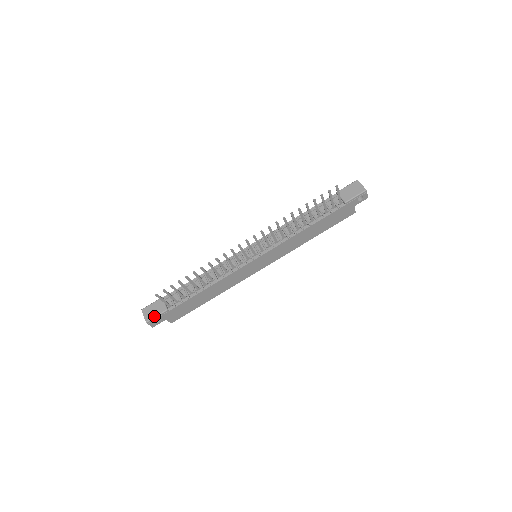
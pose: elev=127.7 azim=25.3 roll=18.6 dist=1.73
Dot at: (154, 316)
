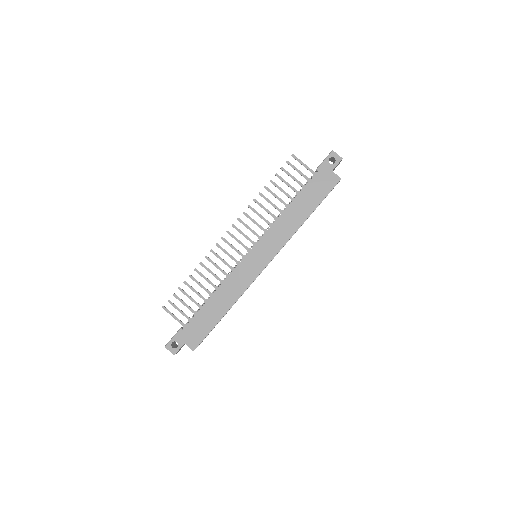
Dot at: (171, 338)
